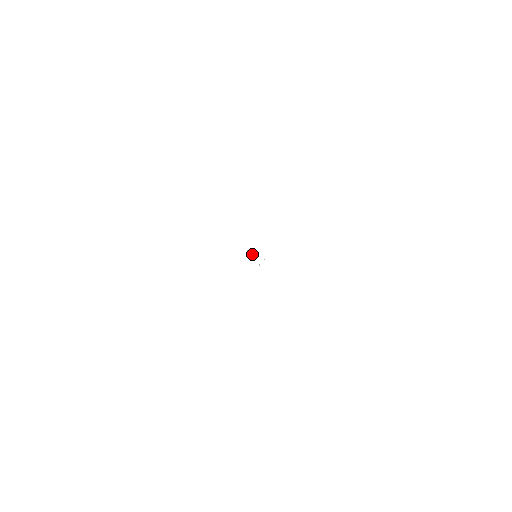
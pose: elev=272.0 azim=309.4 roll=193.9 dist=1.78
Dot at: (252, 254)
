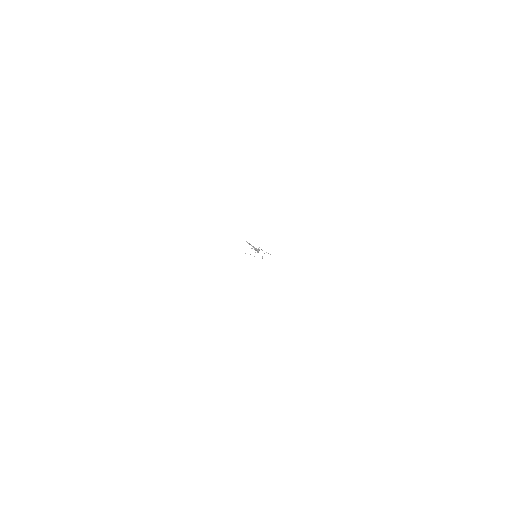
Dot at: (253, 247)
